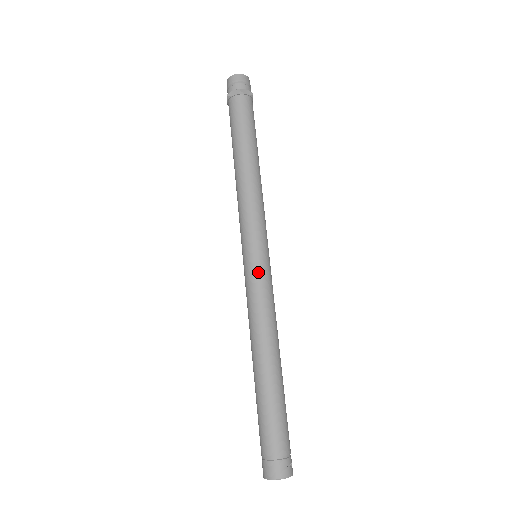
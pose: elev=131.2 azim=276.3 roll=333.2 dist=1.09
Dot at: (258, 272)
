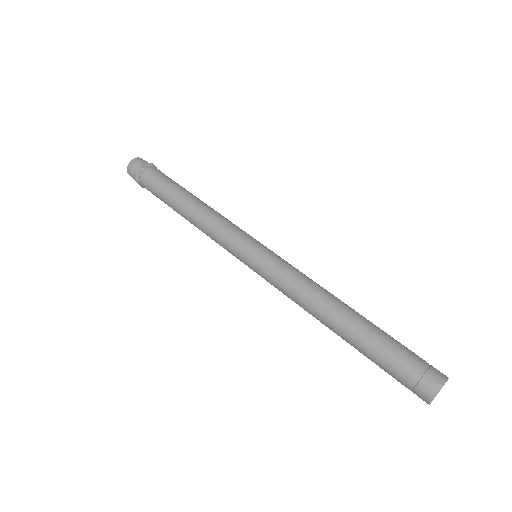
Dot at: (267, 262)
